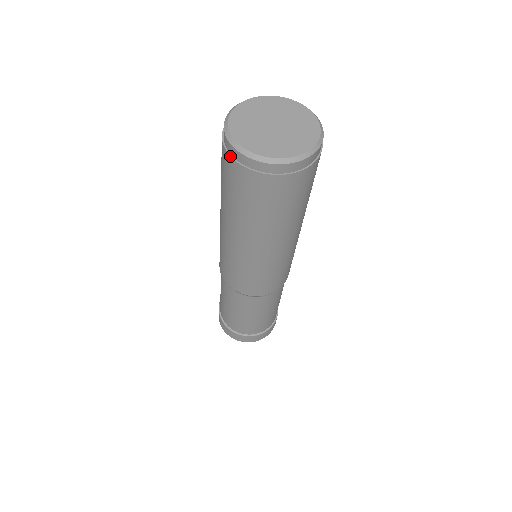
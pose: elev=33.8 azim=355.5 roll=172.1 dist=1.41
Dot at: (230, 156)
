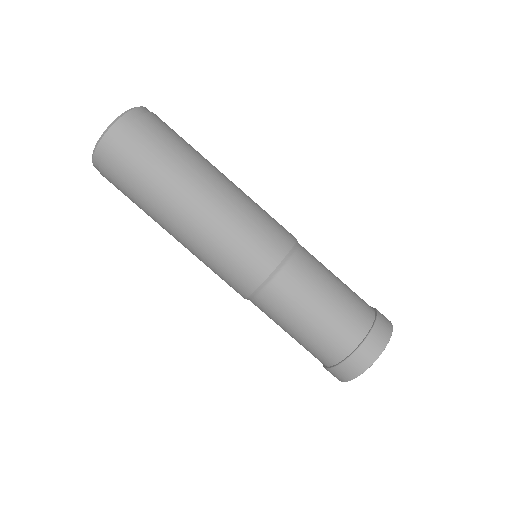
Dot at: (100, 162)
